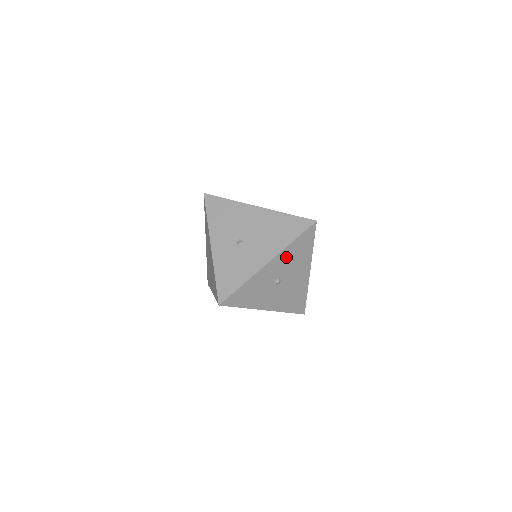
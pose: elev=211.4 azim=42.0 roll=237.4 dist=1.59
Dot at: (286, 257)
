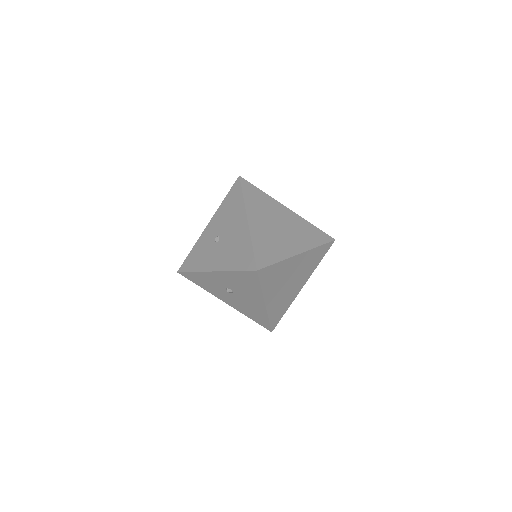
Dot at: (232, 278)
